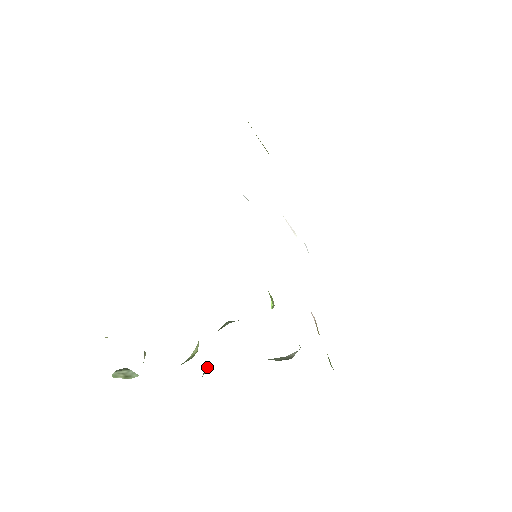
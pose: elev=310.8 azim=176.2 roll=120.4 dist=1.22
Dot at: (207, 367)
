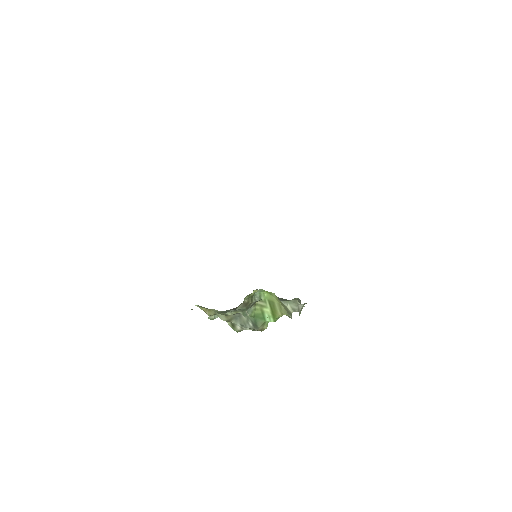
Dot at: occluded
